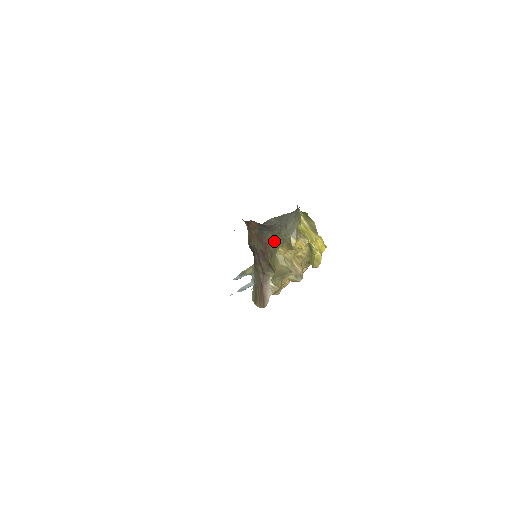
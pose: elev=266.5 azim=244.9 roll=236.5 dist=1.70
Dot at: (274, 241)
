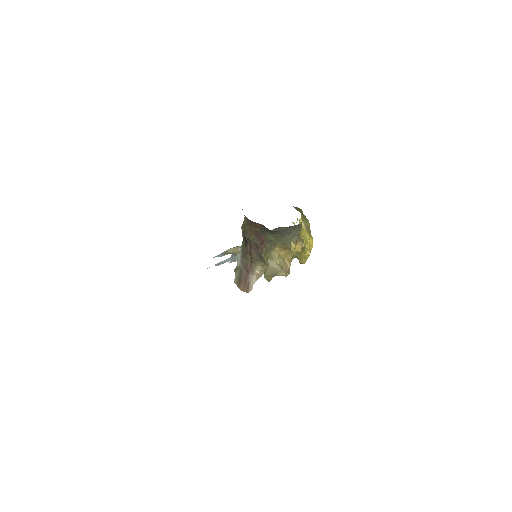
Dot at: (273, 241)
